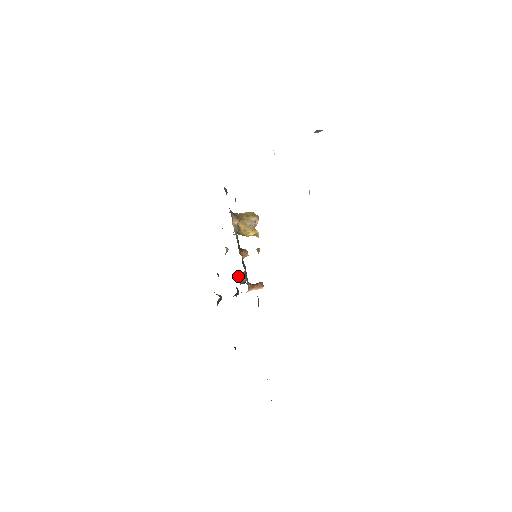
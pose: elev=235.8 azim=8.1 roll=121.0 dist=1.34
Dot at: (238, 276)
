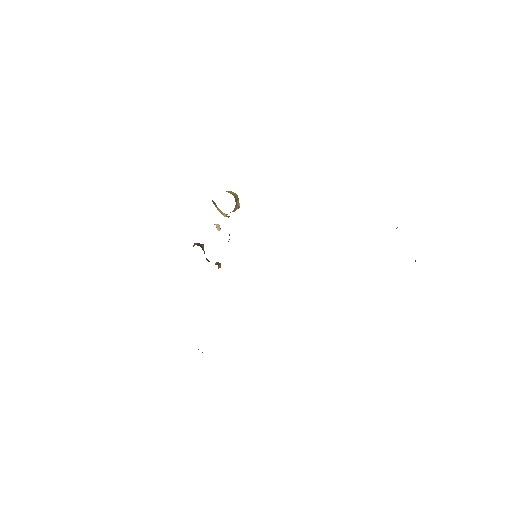
Dot at: occluded
